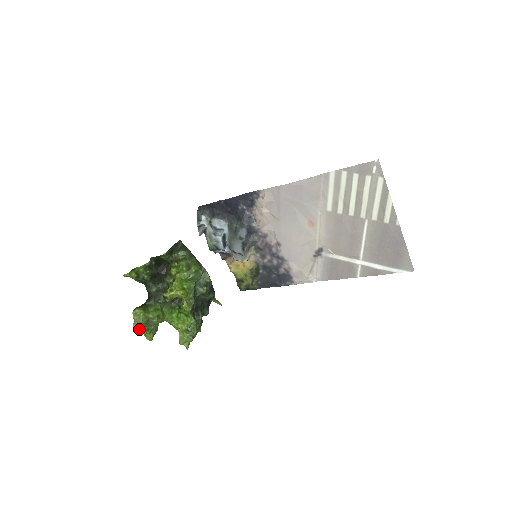
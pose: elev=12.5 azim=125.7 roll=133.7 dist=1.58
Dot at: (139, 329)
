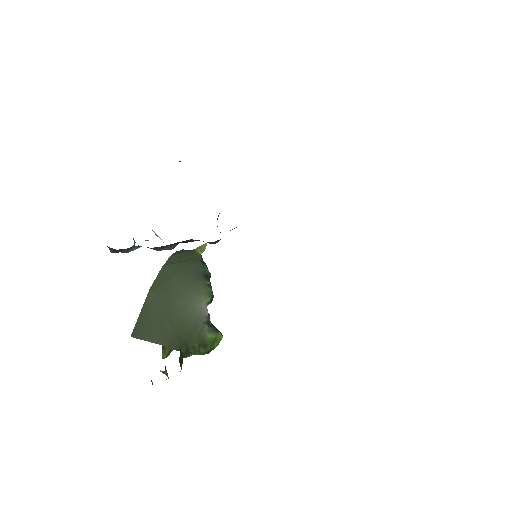
Dot at: occluded
